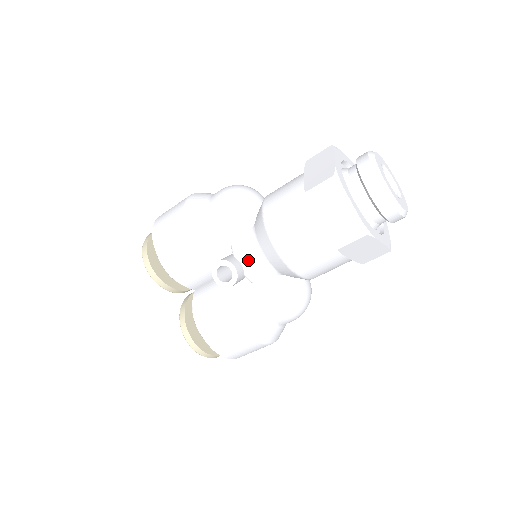
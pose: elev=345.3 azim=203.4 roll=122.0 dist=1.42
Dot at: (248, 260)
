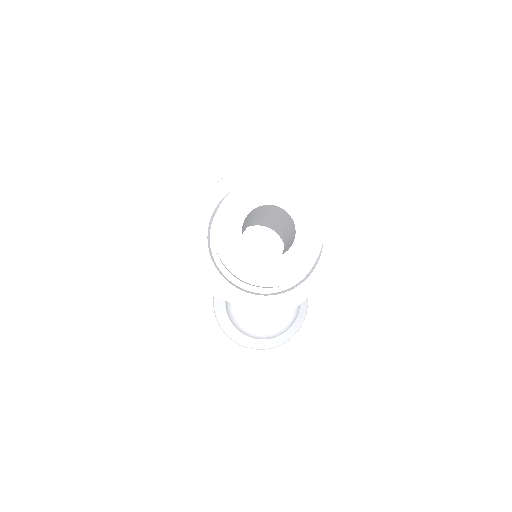
Dot at: occluded
